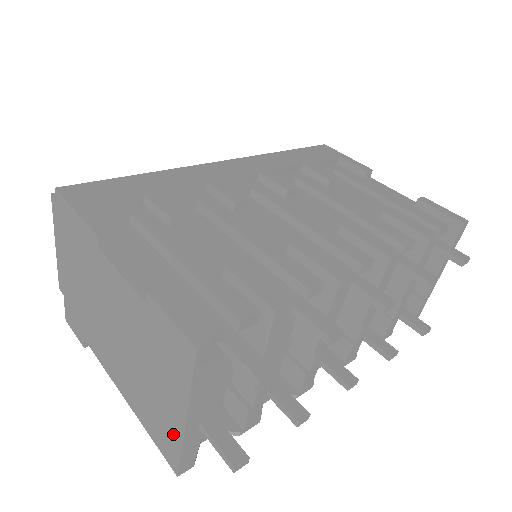
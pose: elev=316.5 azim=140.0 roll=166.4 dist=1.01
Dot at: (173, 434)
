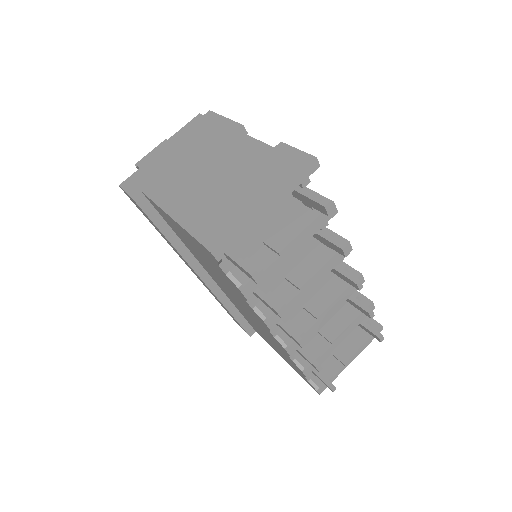
Dot at: (236, 219)
